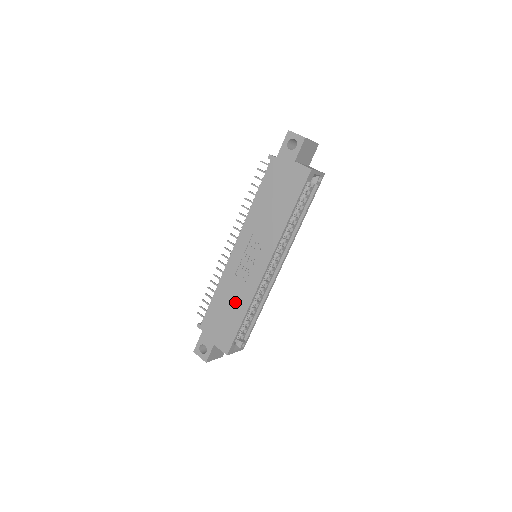
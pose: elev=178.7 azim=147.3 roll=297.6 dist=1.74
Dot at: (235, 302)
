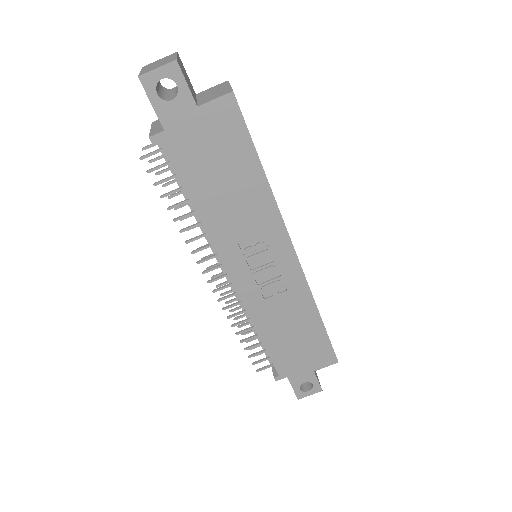
Dot at: (295, 319)
